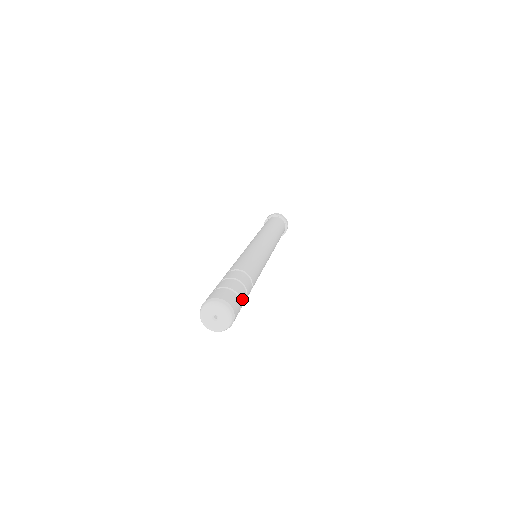
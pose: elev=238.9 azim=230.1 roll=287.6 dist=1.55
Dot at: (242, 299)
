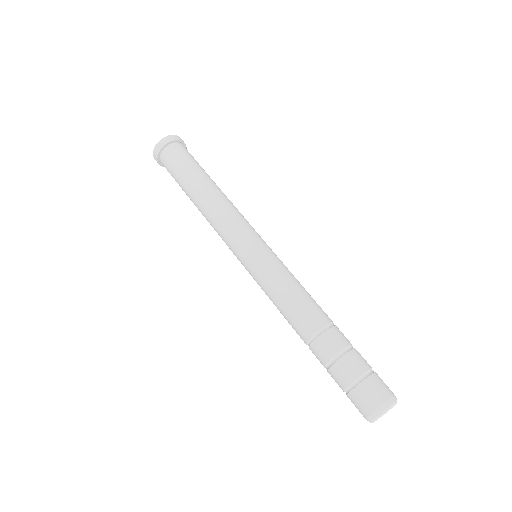
Dot at: (368, 364)
